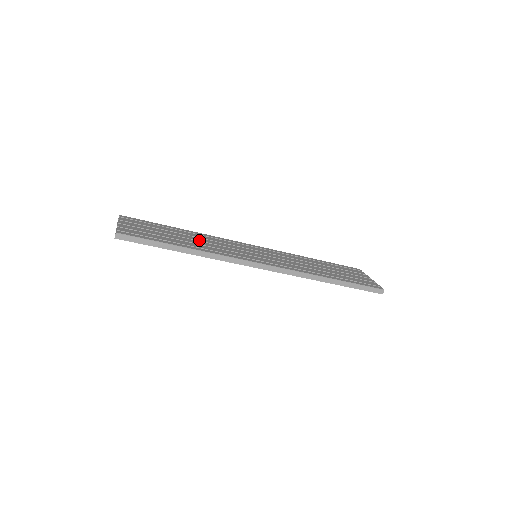
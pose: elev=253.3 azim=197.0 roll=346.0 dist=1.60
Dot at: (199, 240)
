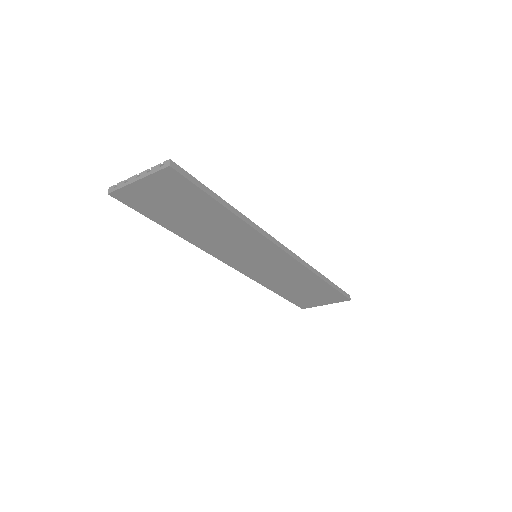
Dot at: occluded
